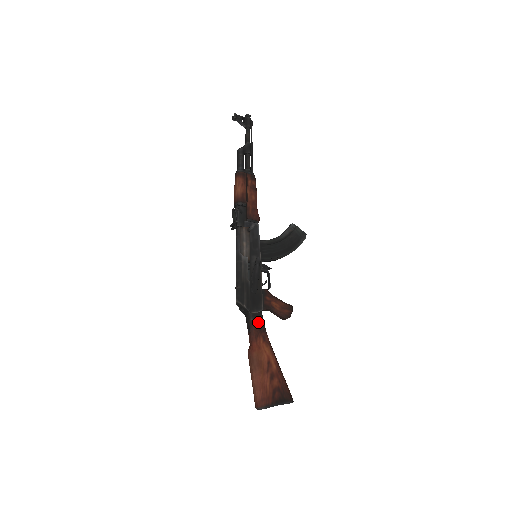
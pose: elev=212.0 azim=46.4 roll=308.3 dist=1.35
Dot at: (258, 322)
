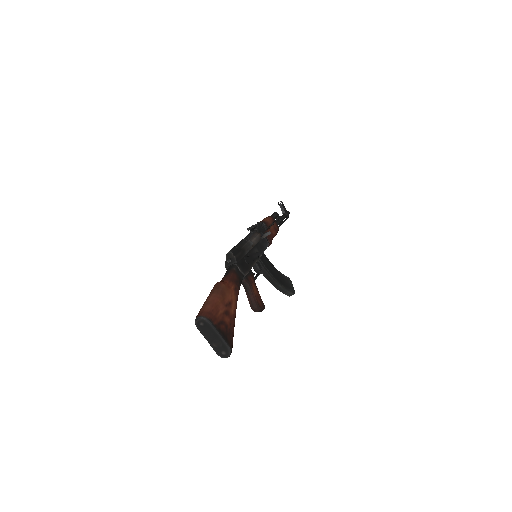
Dot at: (238, 276)
